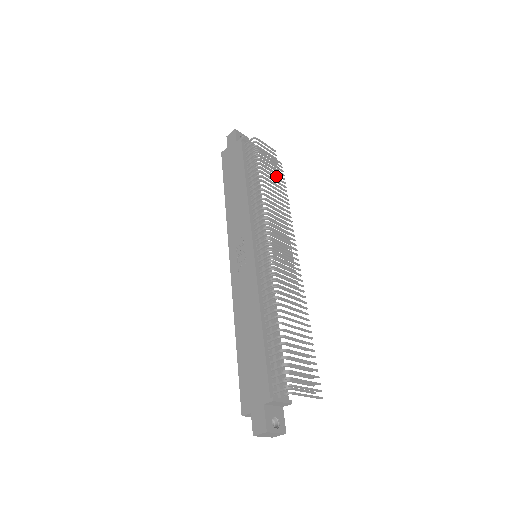
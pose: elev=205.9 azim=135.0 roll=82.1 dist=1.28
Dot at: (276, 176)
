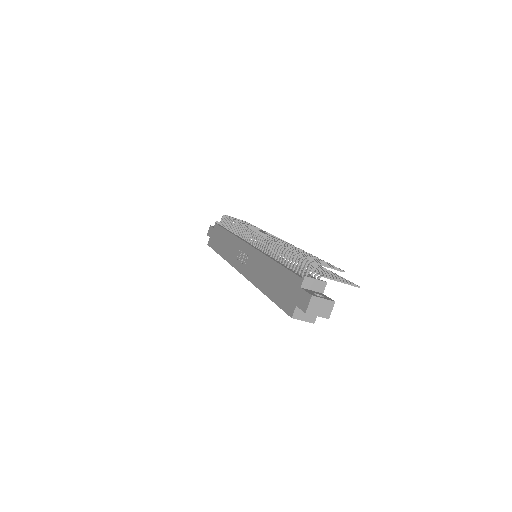
Dot at: occluded
